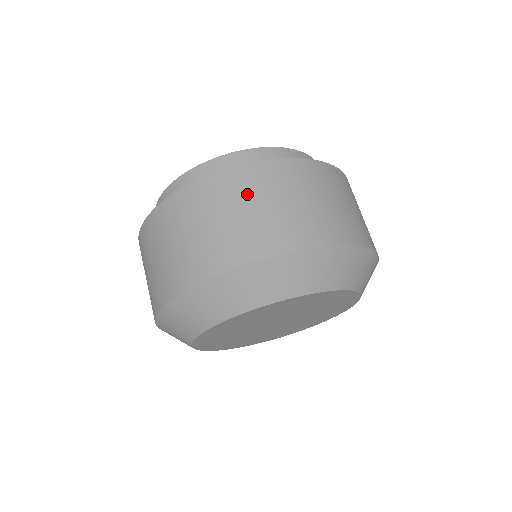
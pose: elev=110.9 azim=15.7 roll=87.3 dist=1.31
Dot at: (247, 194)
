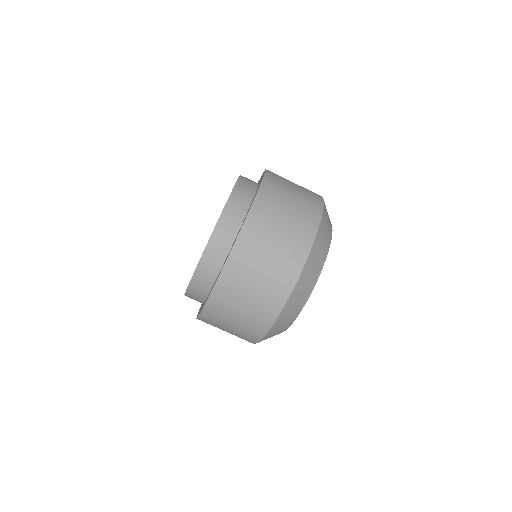
Dot at: (264, 236)
